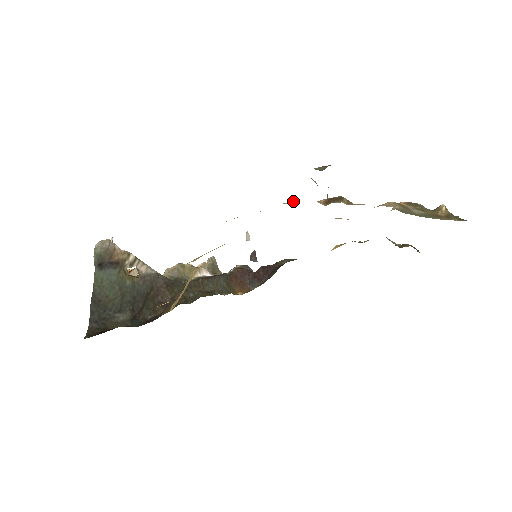
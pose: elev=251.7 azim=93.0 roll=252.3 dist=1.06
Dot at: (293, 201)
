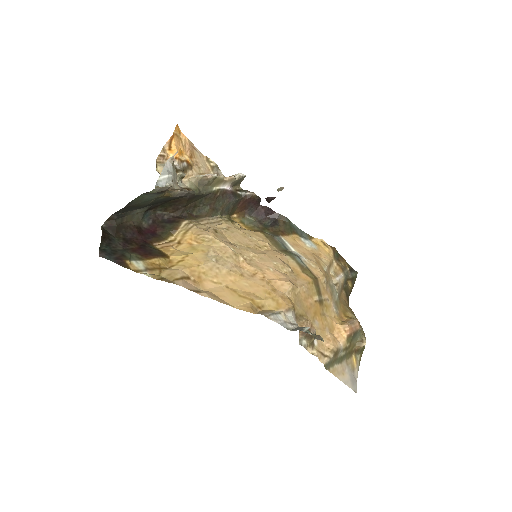
Dot at: (292, 309)
